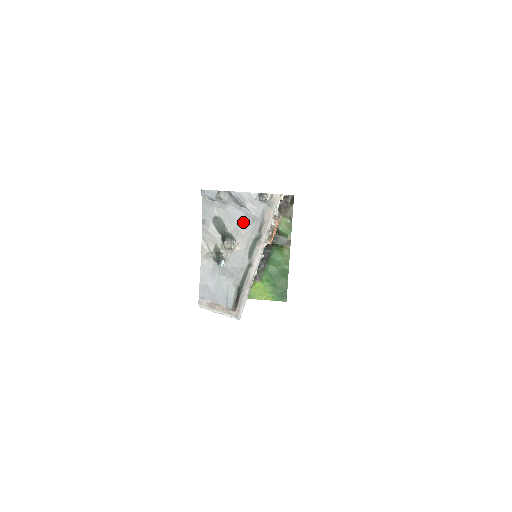
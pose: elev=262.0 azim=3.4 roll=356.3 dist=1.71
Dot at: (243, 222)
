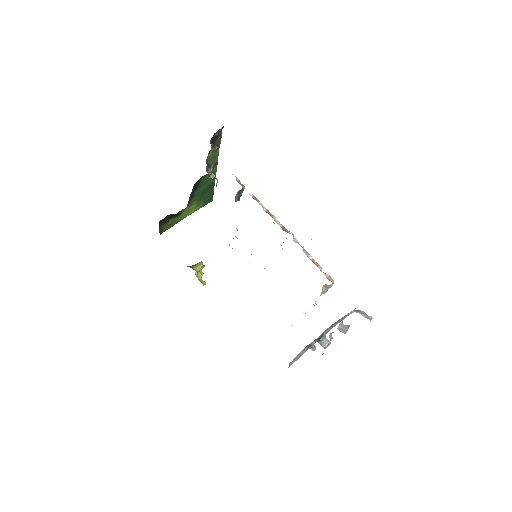
Dot at: occluded
